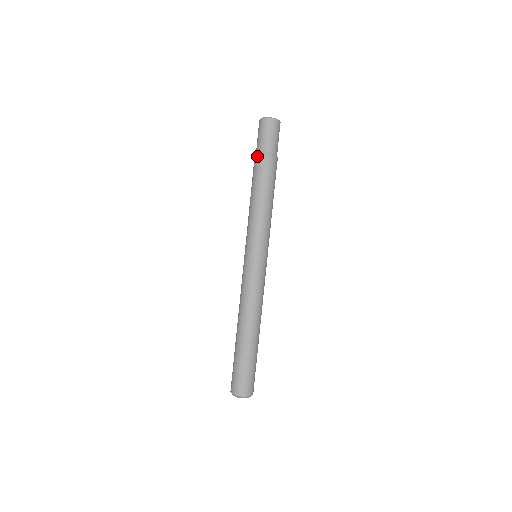
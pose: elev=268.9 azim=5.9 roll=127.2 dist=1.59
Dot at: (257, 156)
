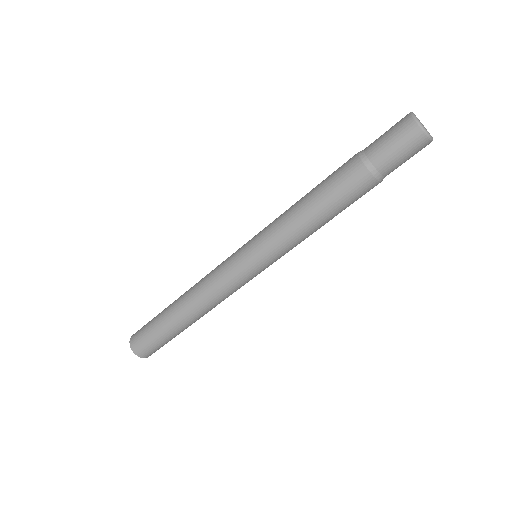
Dot at: (362, 164)
